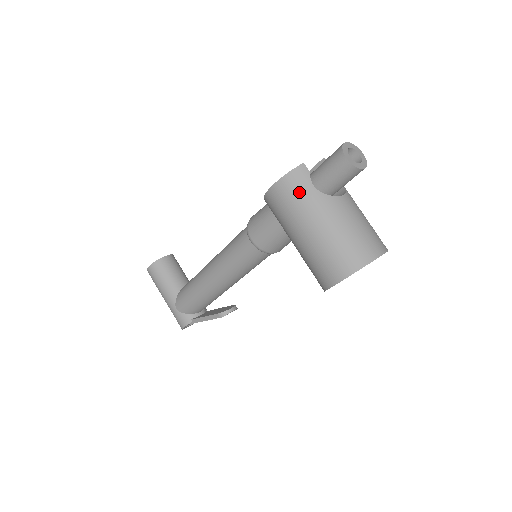
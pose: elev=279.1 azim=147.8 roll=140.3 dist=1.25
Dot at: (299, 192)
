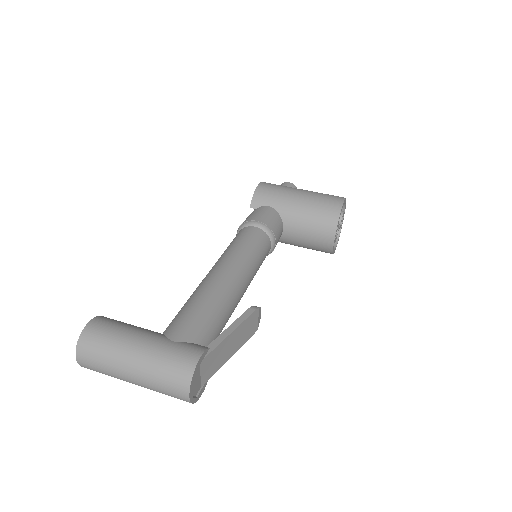
Dot at: occluded
